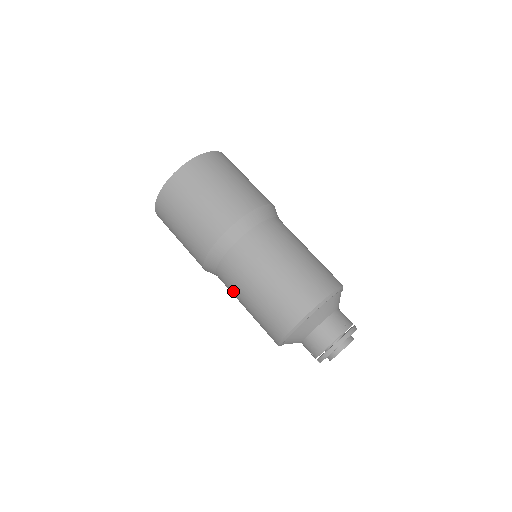
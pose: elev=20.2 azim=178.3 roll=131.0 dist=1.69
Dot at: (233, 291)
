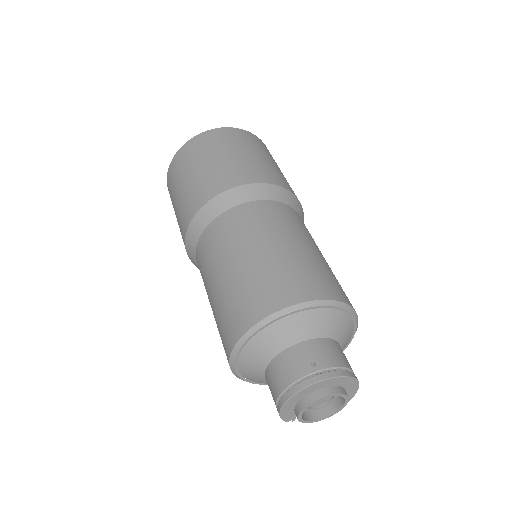
Dot at: occluded
